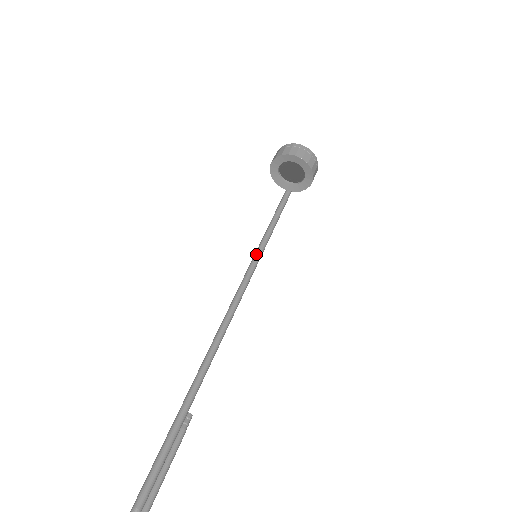
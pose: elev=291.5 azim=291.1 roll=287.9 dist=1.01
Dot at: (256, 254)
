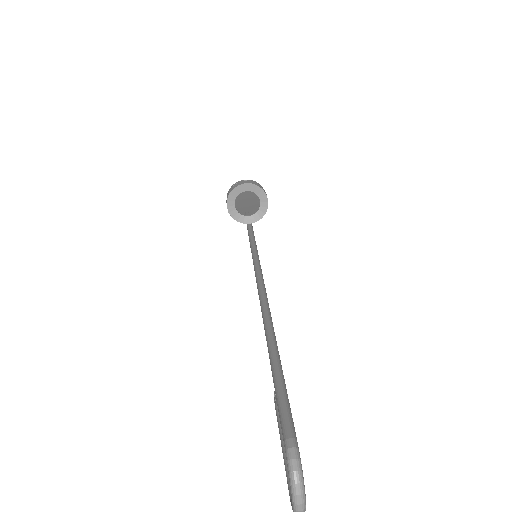
Dot at: (254, 259)
